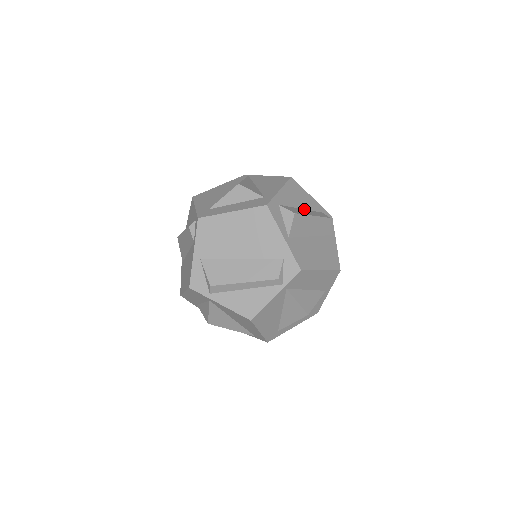
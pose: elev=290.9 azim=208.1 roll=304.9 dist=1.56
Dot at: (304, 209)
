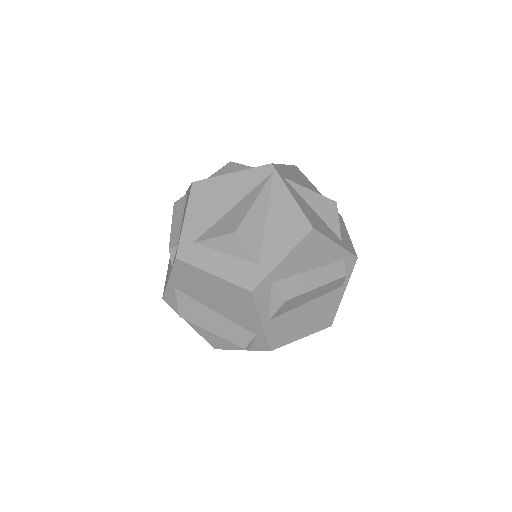
Dot at: (313, 269)
